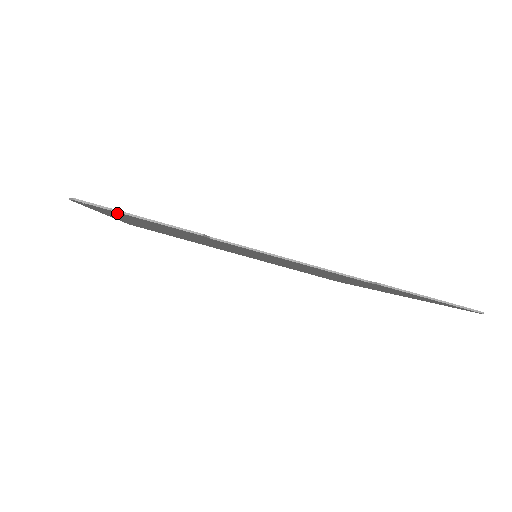
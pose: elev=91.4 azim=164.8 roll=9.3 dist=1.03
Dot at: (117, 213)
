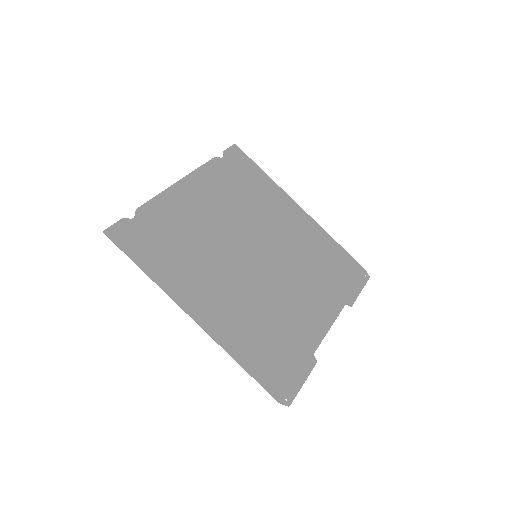
Dot at: (287, 382)
